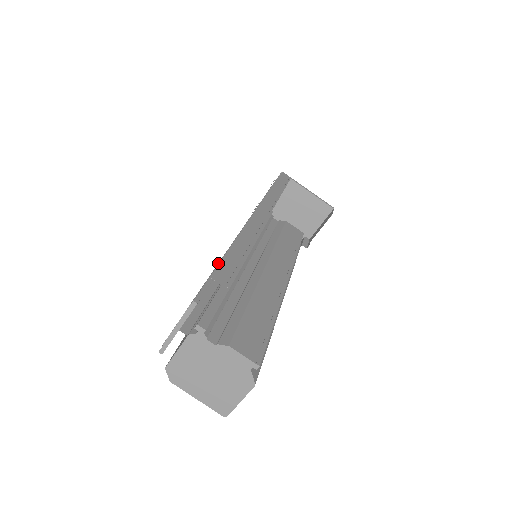
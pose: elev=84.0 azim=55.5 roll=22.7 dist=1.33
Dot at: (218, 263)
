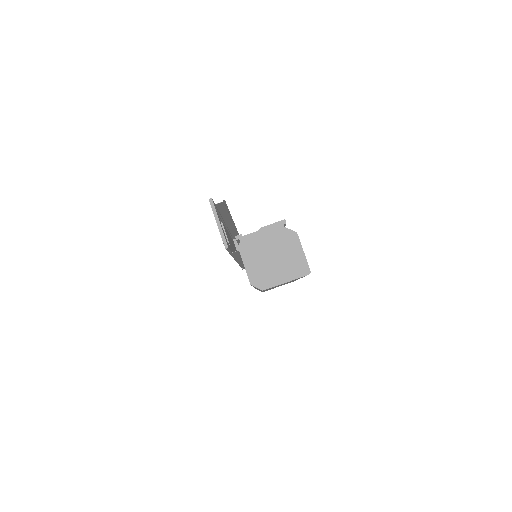
Dot at: occluded
